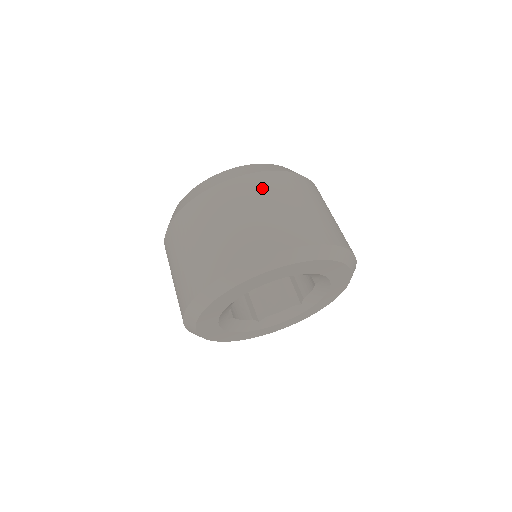
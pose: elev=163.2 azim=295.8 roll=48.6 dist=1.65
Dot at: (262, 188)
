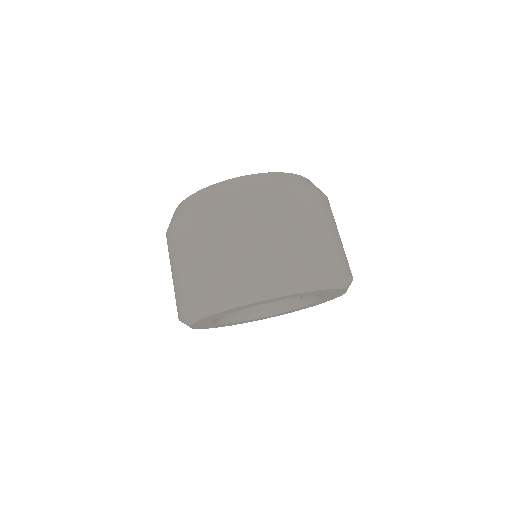
Dot at: (327, 210)
